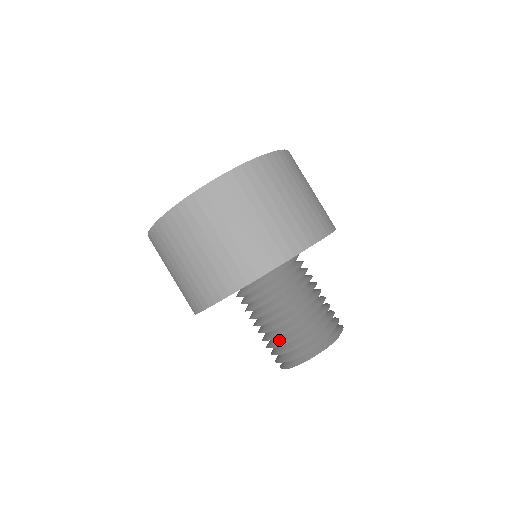
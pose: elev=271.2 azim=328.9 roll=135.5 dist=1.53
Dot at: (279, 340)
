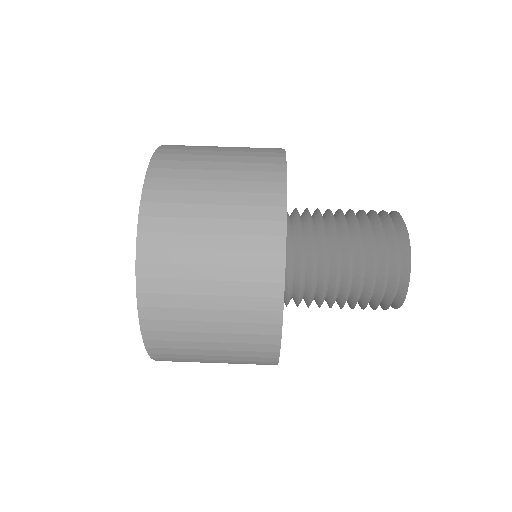
Dot at: (365, 294)
